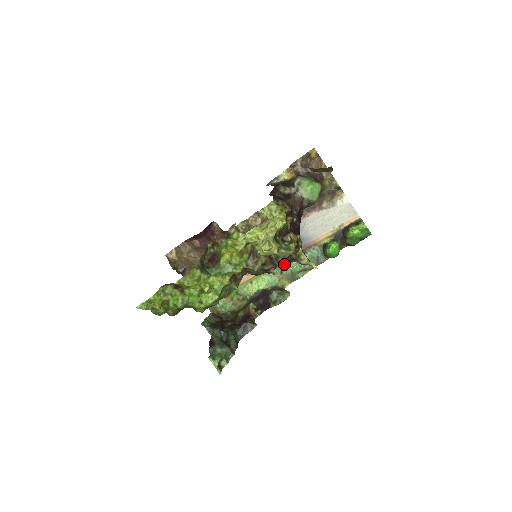
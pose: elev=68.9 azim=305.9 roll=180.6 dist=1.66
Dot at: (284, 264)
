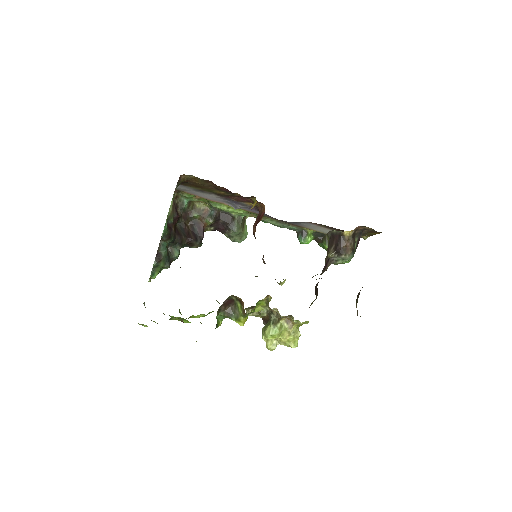
Dot at: occluded
